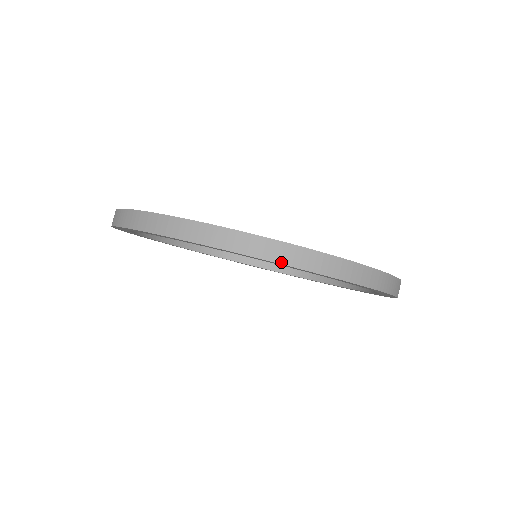
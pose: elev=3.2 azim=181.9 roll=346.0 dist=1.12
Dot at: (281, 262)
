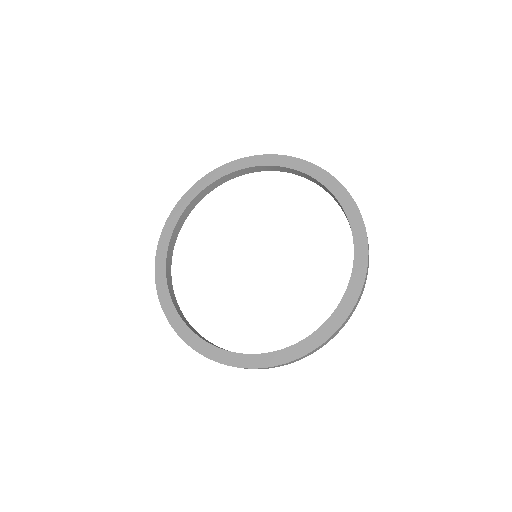
Dot at: occluded
